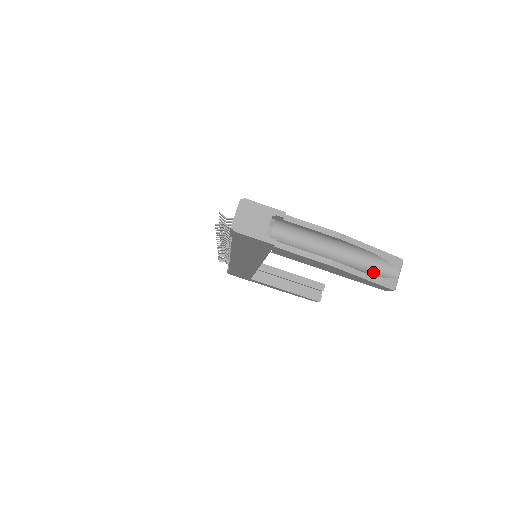
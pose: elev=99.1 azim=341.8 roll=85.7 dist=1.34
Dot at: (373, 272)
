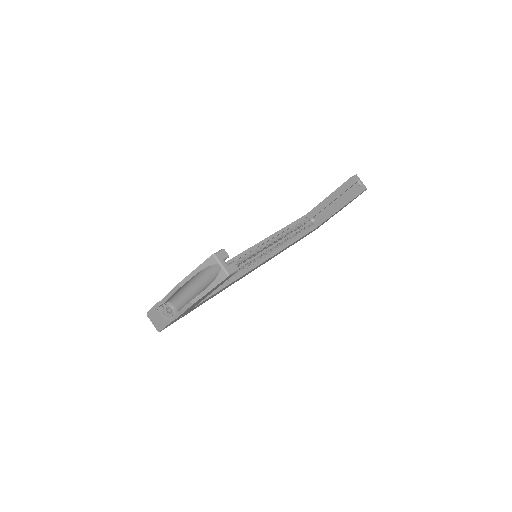
Dot at: (212, 279)
